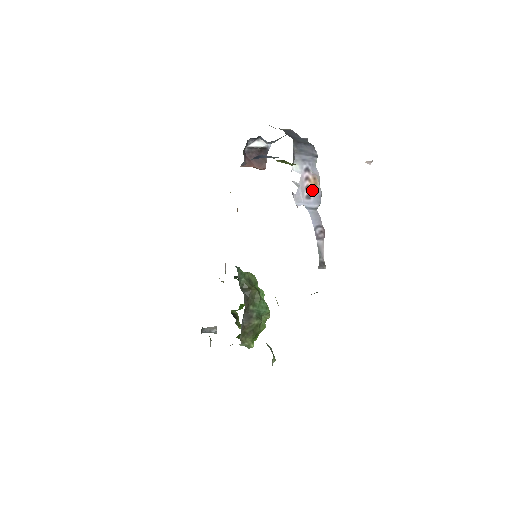
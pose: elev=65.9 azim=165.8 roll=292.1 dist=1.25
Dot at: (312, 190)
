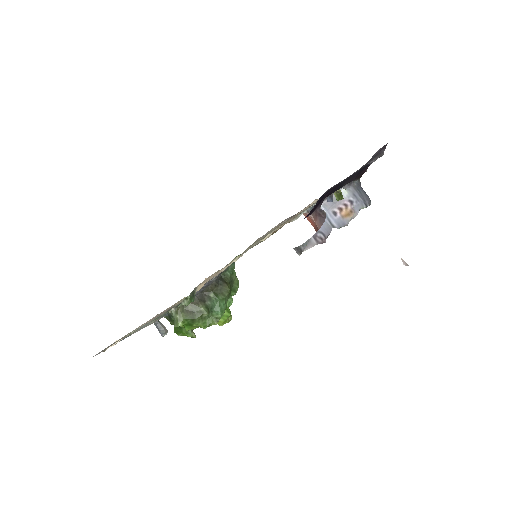
Dot at: (342, 214)
